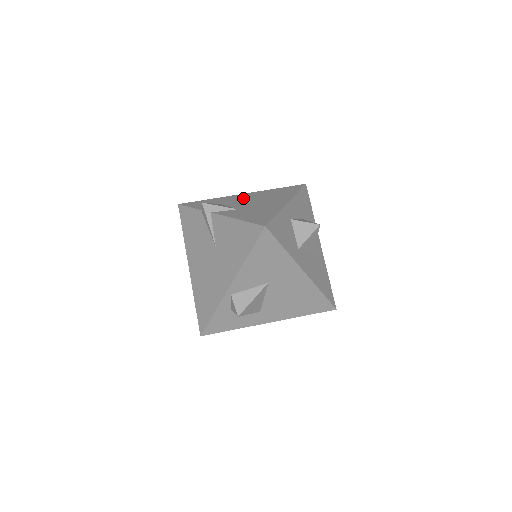
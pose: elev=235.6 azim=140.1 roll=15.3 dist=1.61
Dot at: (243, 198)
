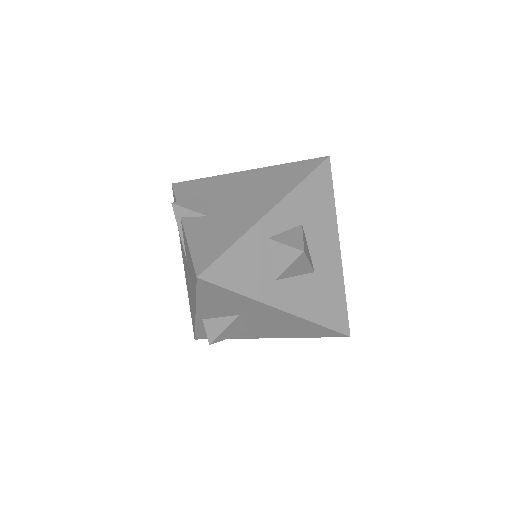
Dot at: (235, 185)
